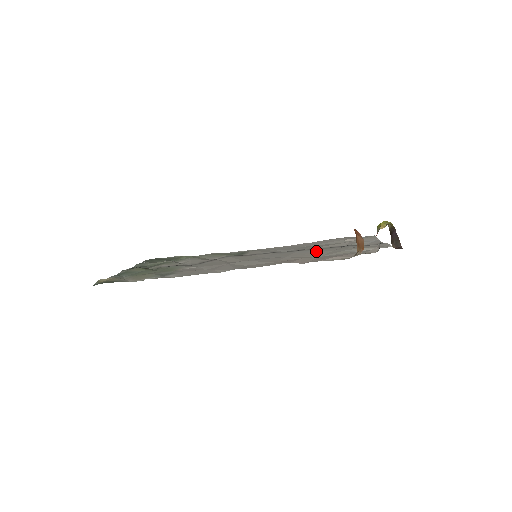
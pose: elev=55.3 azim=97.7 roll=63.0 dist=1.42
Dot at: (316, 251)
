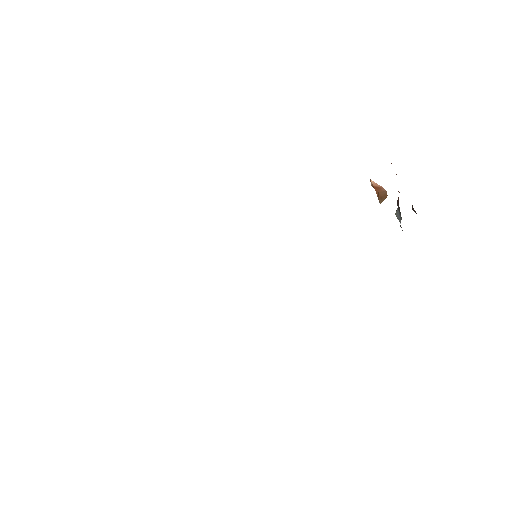
Dot at: occluded
